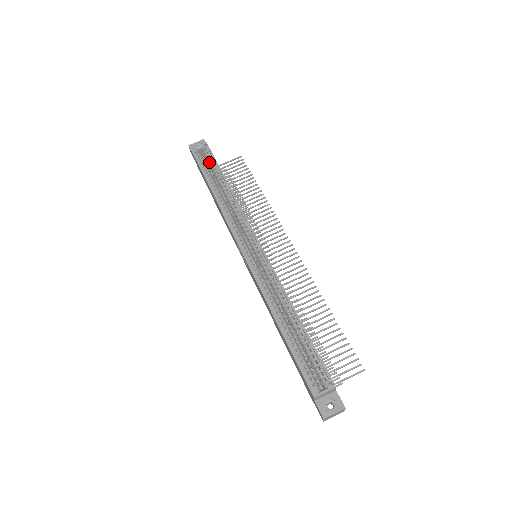
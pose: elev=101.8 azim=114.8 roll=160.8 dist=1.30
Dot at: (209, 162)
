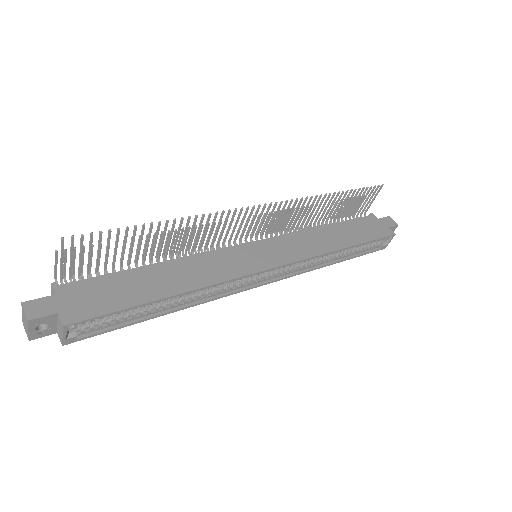
Dot at: (109, 317)
